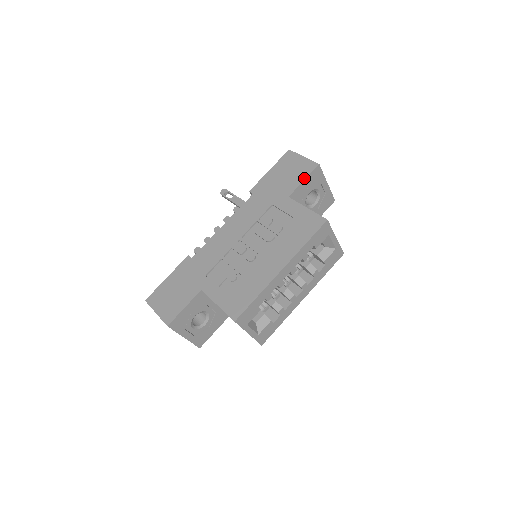
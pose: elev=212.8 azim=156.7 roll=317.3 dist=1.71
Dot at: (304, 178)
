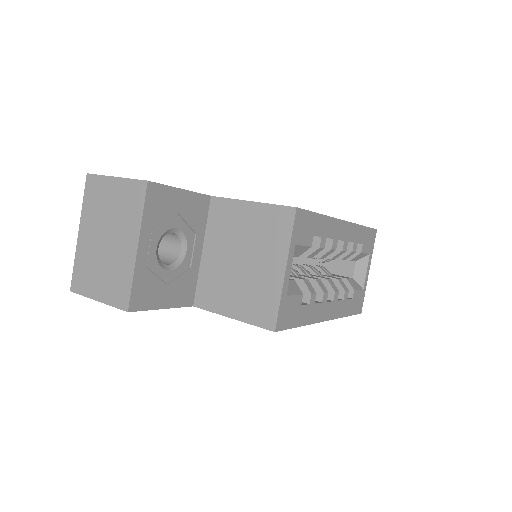
Dot at: occluded
